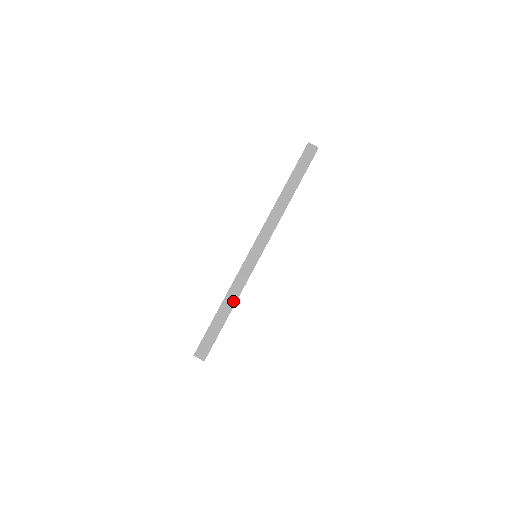
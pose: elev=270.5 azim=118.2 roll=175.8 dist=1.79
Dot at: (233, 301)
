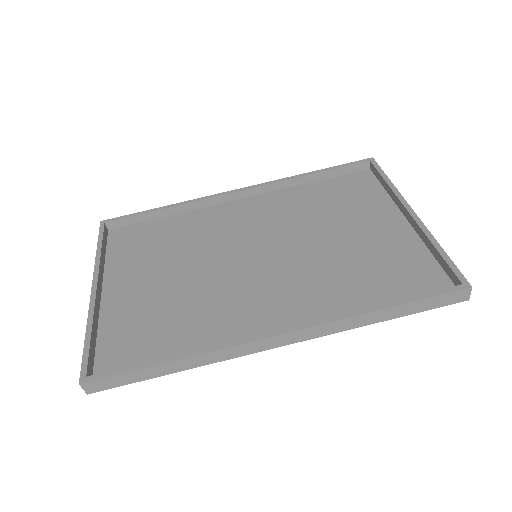
Dot at: (190, 366)
